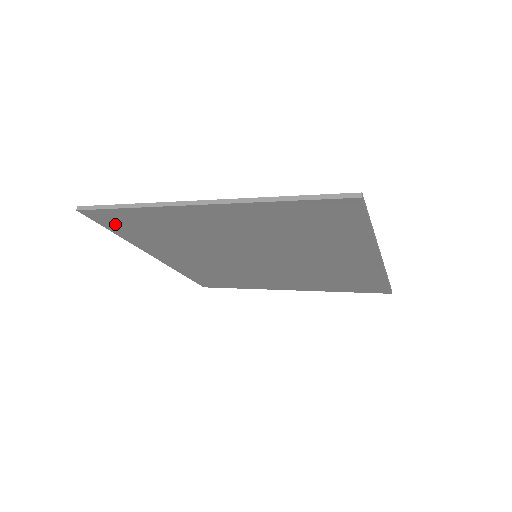
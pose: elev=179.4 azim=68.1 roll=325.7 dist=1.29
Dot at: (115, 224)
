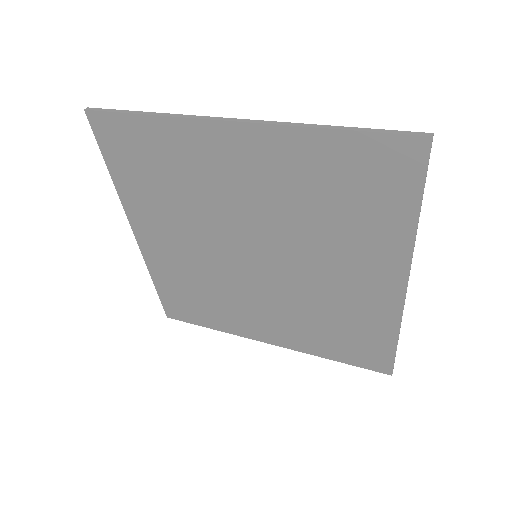
Dot at: (117, 149)
